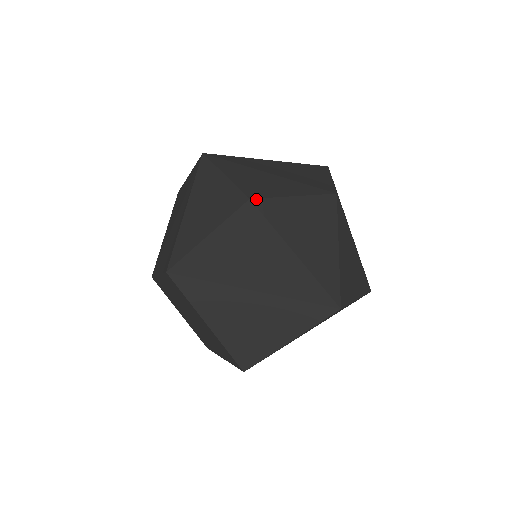
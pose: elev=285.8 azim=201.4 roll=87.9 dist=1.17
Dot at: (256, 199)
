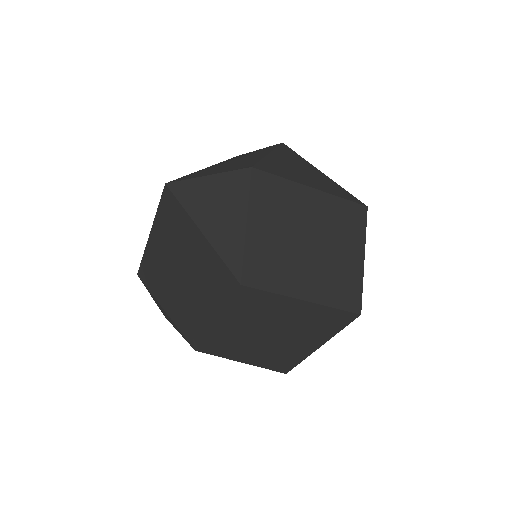
Dot at: (254, 165)
